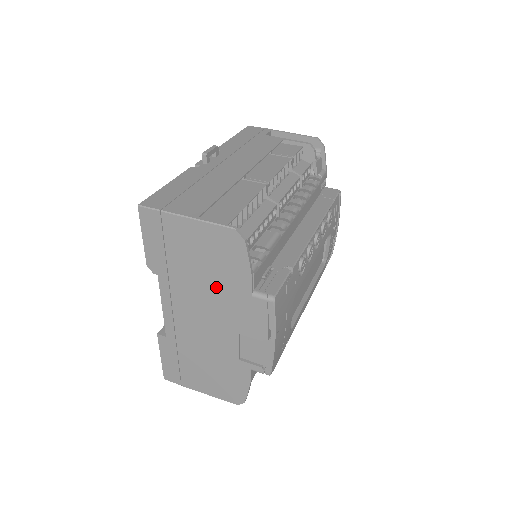
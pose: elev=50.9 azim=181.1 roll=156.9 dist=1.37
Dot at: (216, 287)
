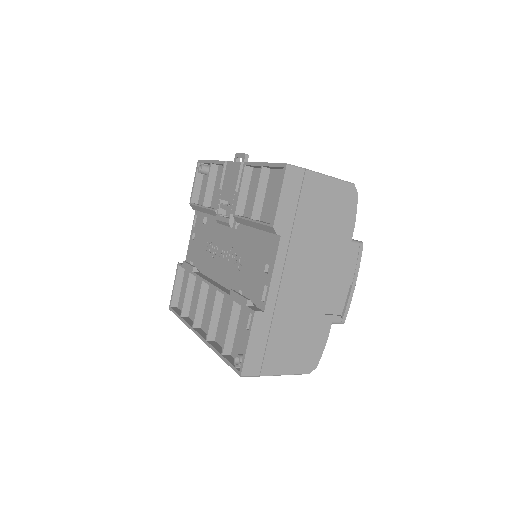
Dot at: (328, 239)
